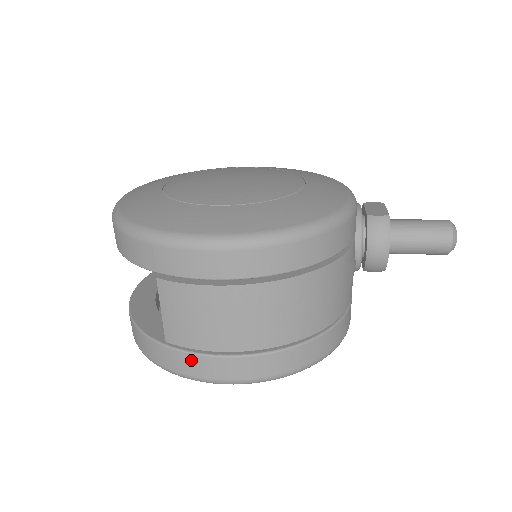
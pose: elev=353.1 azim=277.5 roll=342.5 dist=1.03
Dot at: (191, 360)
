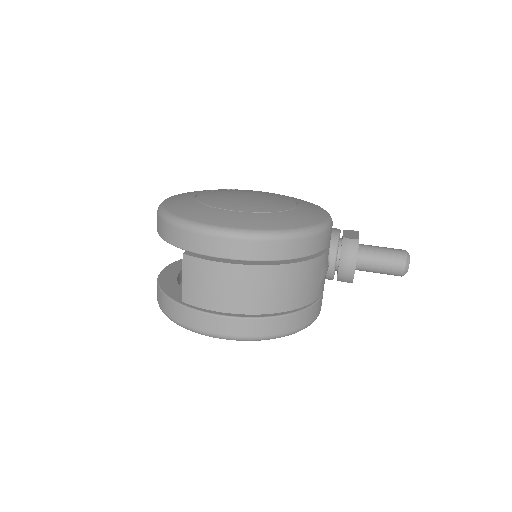
Dot at: (198, 316)
